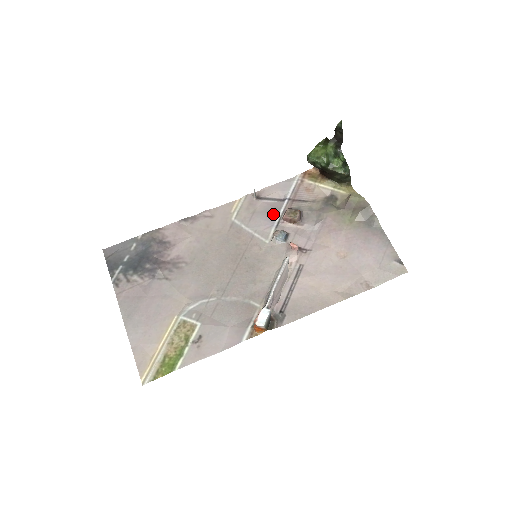
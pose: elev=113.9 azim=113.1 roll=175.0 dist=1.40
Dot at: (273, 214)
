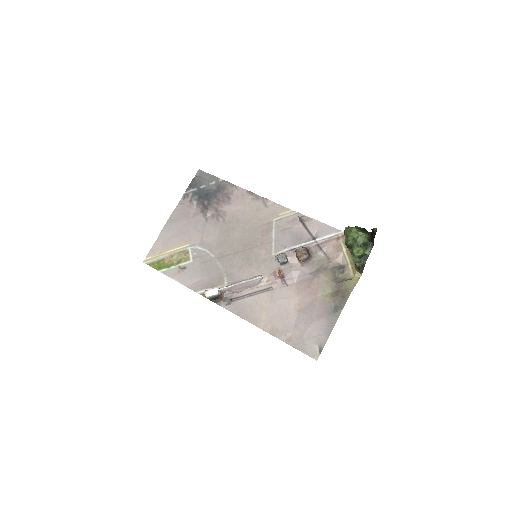
Dot at: (296, 241)
